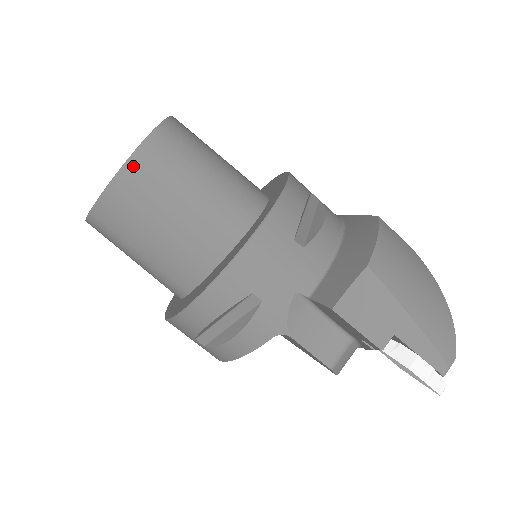
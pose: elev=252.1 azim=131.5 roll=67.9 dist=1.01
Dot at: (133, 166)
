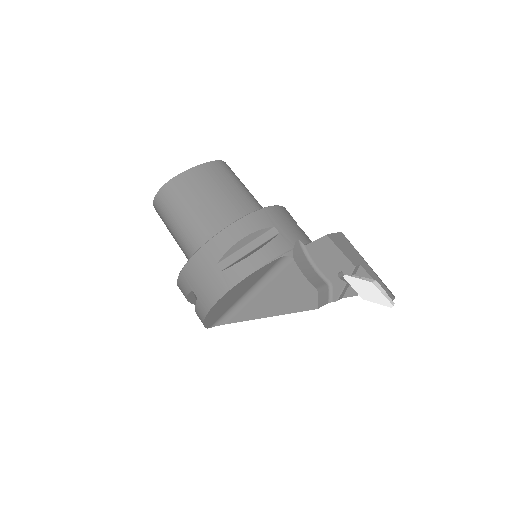
Dot at: (212, 165)
